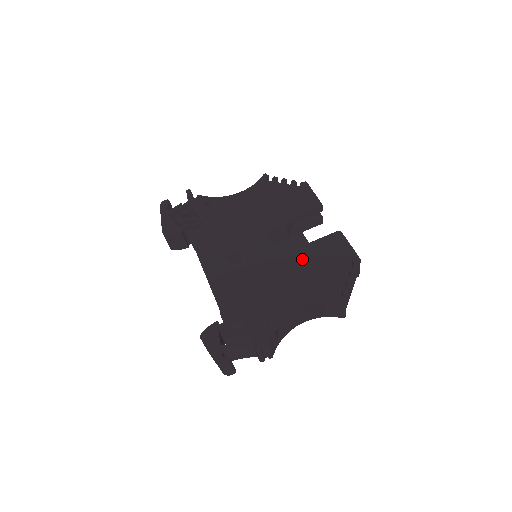
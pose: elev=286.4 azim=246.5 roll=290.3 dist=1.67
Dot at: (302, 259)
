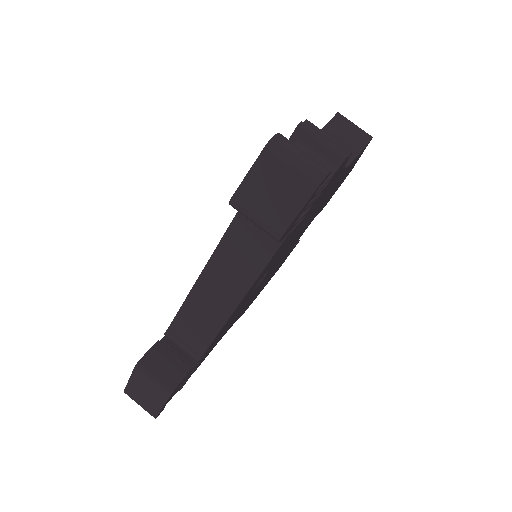
Dot at: occluded
